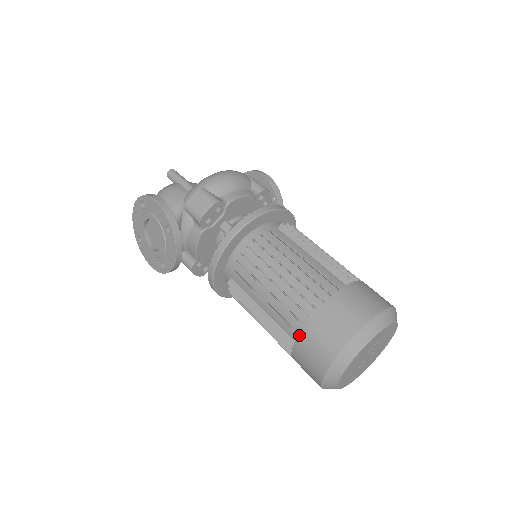
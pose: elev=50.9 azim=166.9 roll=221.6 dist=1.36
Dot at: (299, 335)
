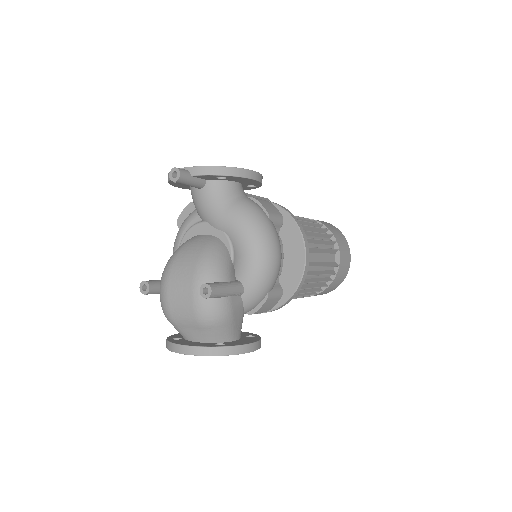
Dot at: occluded
